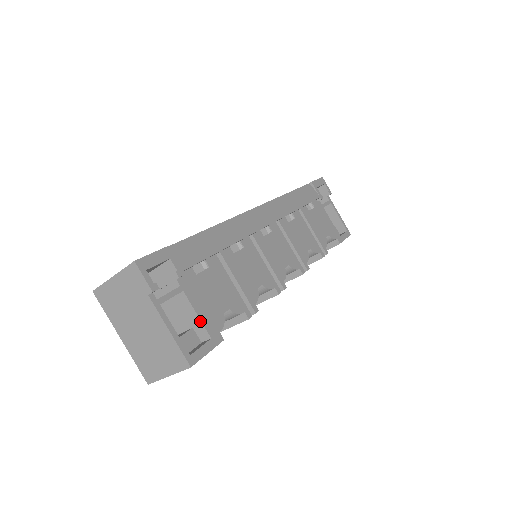
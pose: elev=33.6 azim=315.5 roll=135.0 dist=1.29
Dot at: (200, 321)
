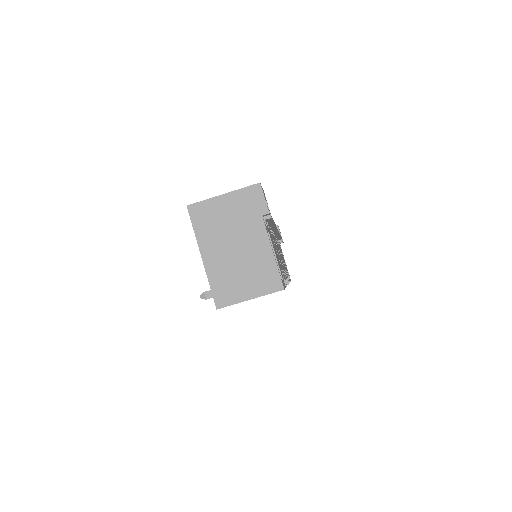
Dot at: (277, 262)
